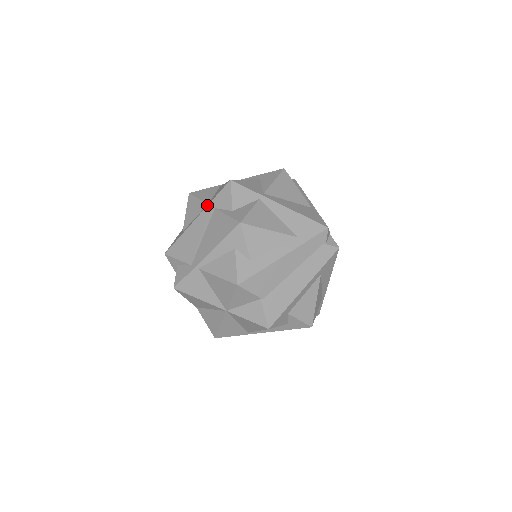
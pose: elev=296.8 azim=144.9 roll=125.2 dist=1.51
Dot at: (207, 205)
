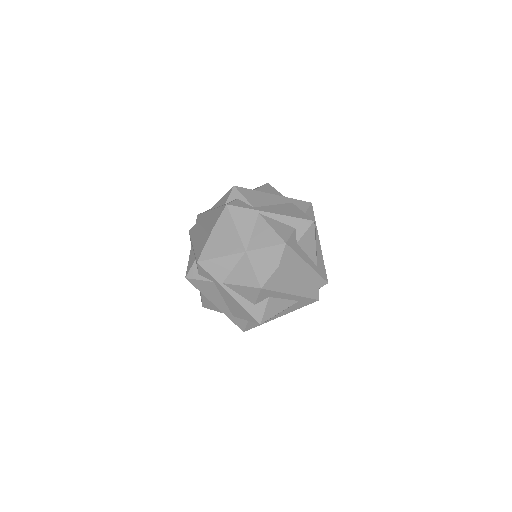
Dot at: (287, 197)
